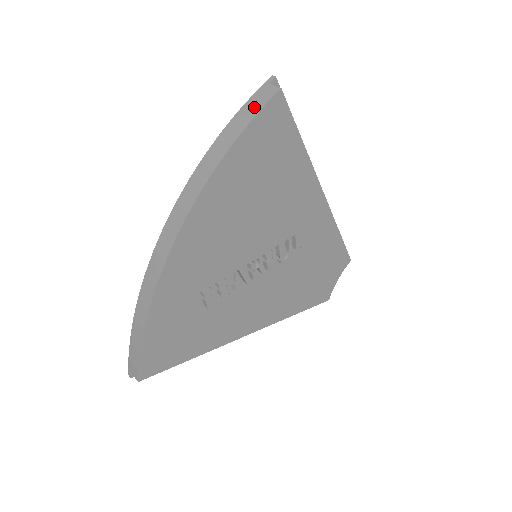
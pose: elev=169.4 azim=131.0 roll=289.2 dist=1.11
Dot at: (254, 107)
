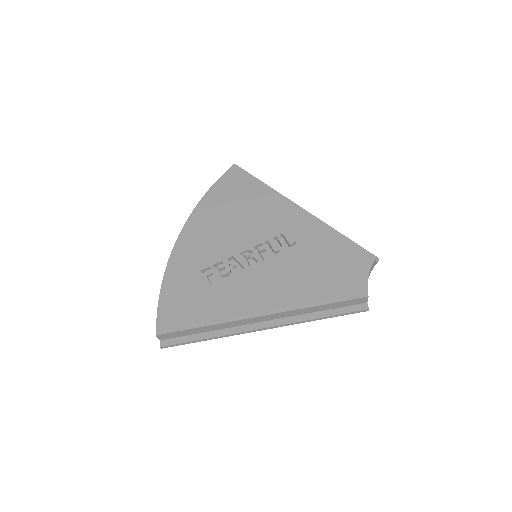
Dot at: occluded
